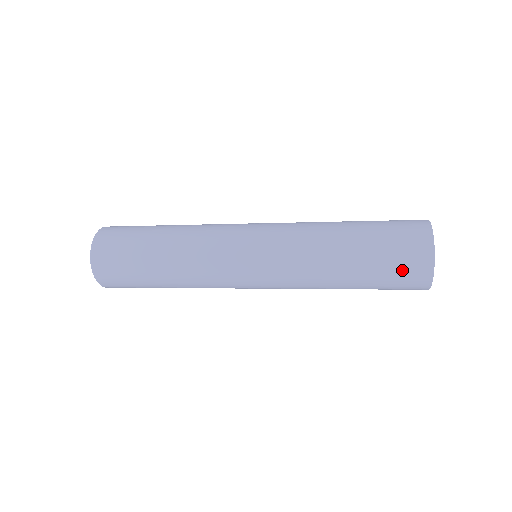
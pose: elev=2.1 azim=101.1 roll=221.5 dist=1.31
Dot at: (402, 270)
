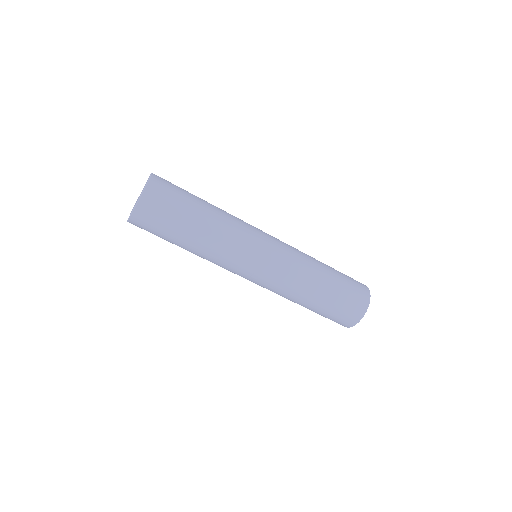
Dot at: (355, 291)
